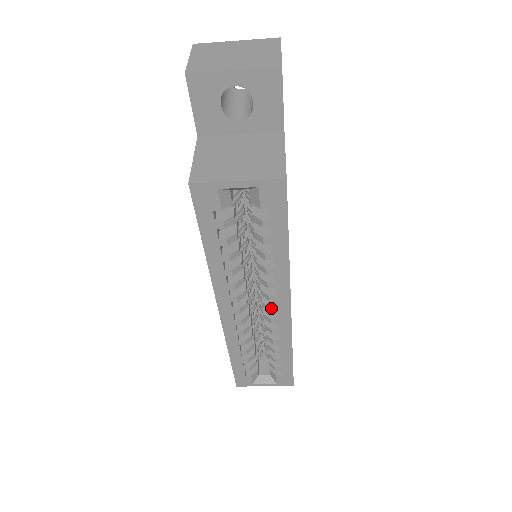
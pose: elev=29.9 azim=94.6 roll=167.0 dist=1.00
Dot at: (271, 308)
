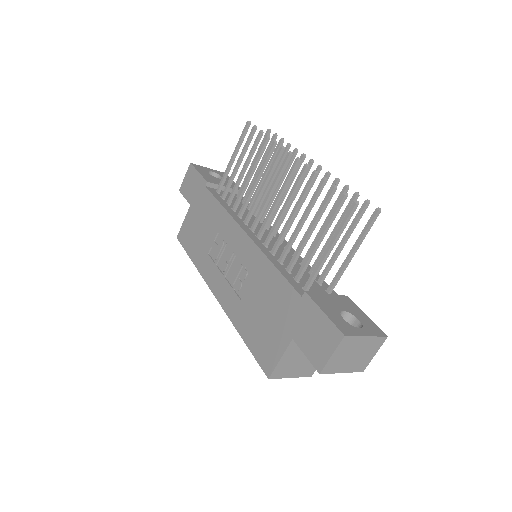
Dot at: occluded
